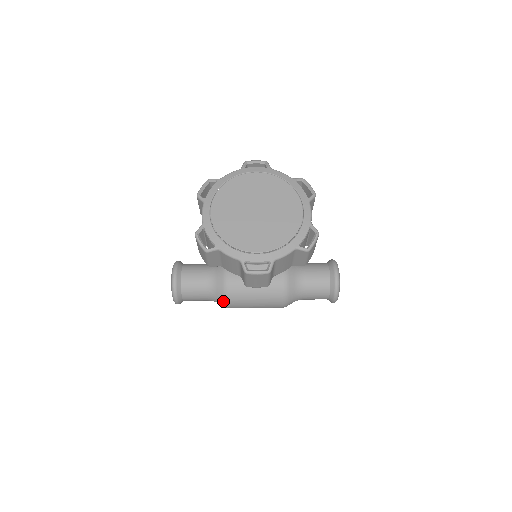
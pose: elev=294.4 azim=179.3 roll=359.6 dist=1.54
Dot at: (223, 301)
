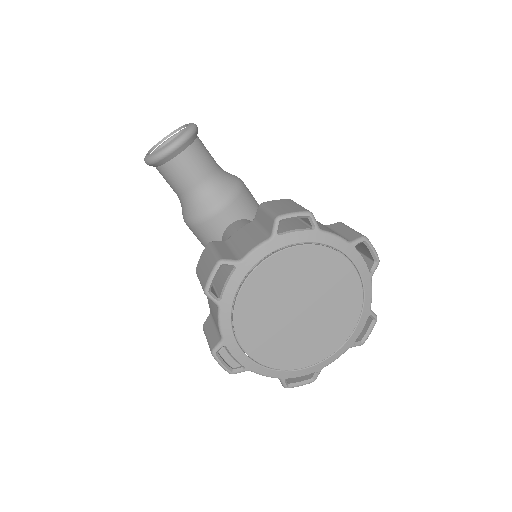
Dot at: (186, 218)
